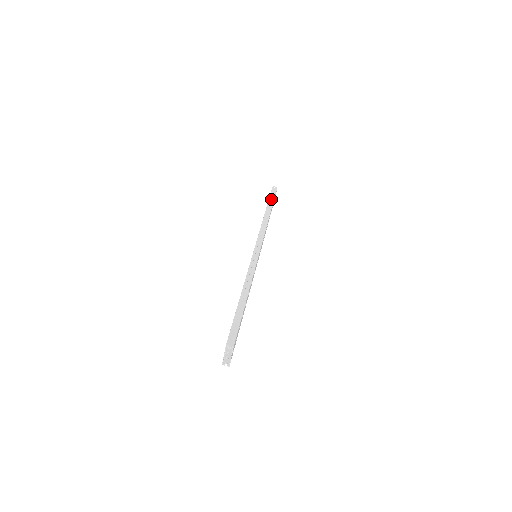
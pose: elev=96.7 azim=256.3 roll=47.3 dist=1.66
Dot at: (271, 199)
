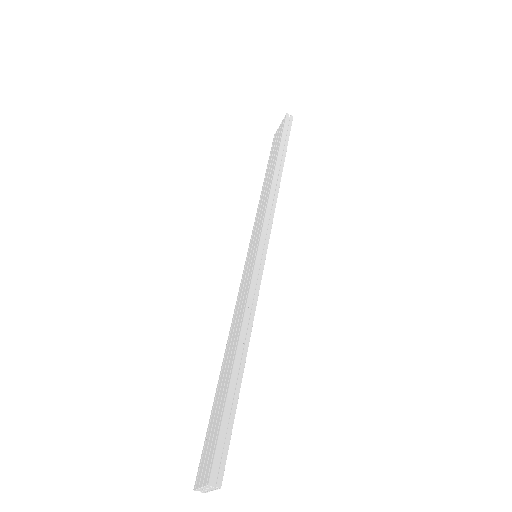
Dot at: (283, 140)
